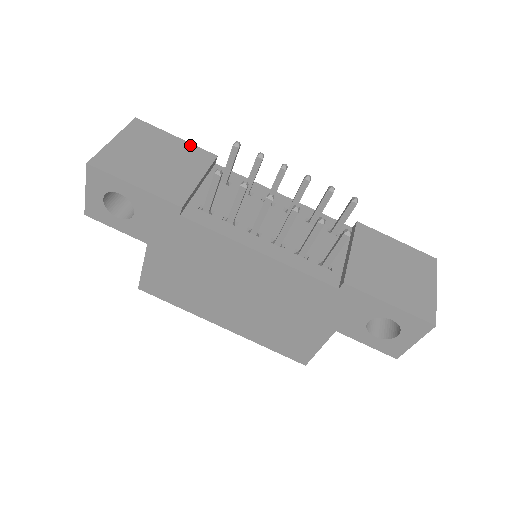
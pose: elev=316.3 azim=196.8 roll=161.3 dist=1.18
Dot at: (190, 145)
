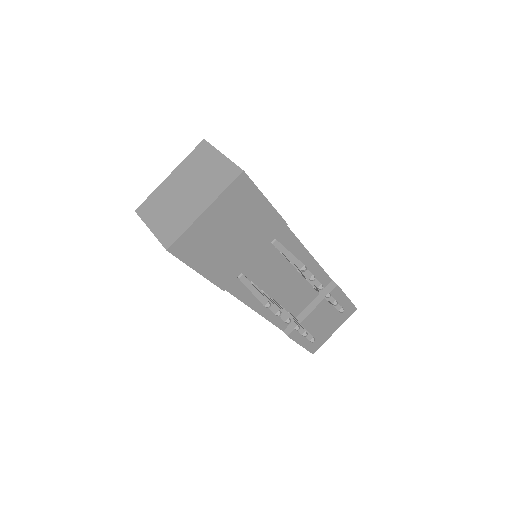
Dot at: (273, 212)
